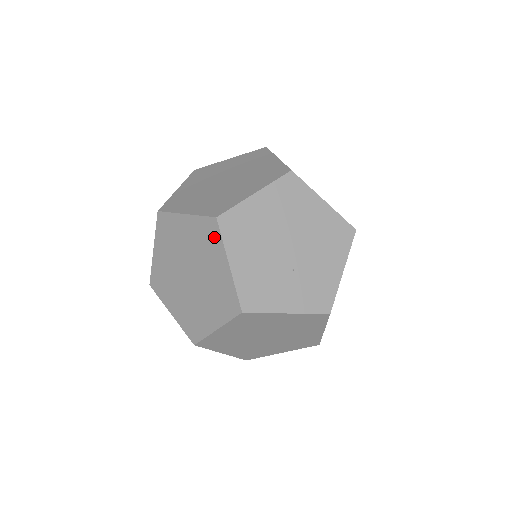
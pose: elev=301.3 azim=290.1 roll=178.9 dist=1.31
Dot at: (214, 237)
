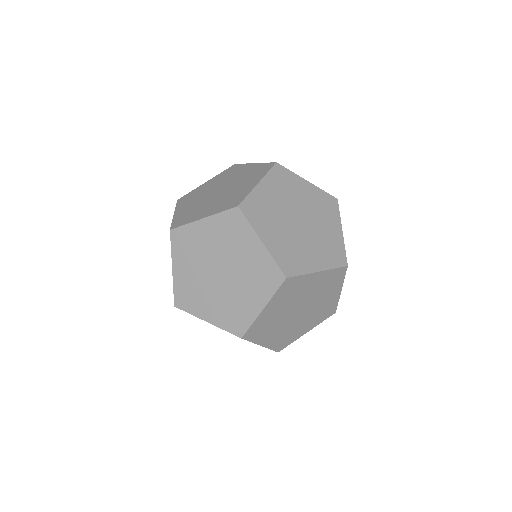
Dot at: (236, 168)
